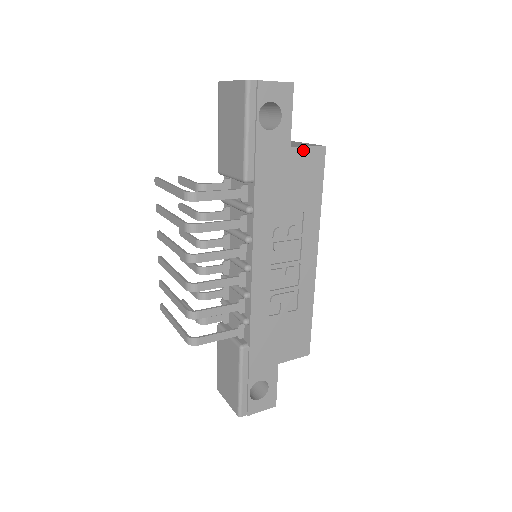
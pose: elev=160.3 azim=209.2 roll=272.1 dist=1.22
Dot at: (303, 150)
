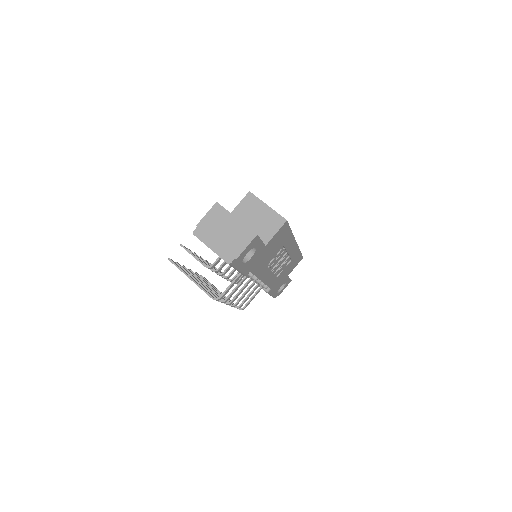
Dot at: (273, 237)
